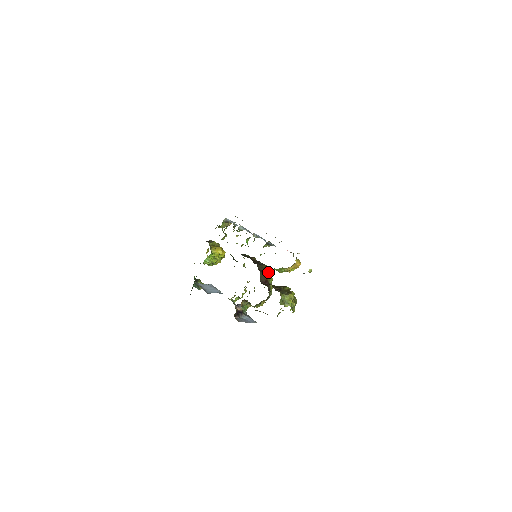
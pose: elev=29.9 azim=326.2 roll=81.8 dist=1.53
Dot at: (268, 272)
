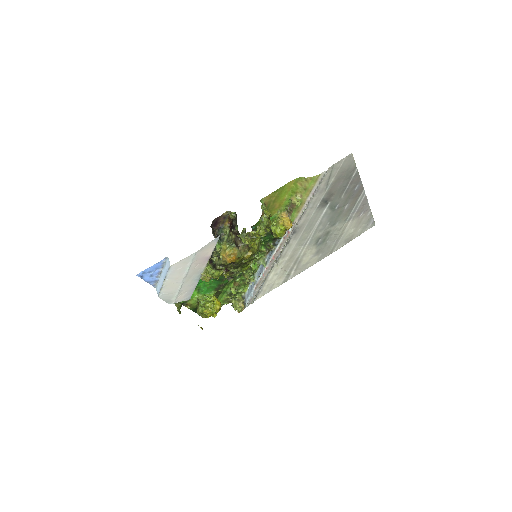
Dot at: occluded
